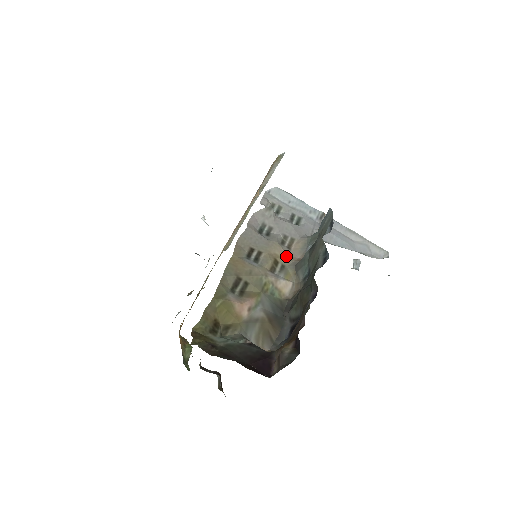
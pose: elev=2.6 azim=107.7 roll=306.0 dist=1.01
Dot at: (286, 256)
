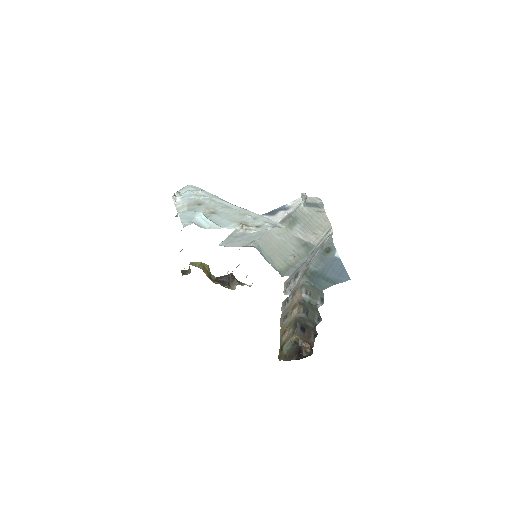
Dot at: (295, 302)
